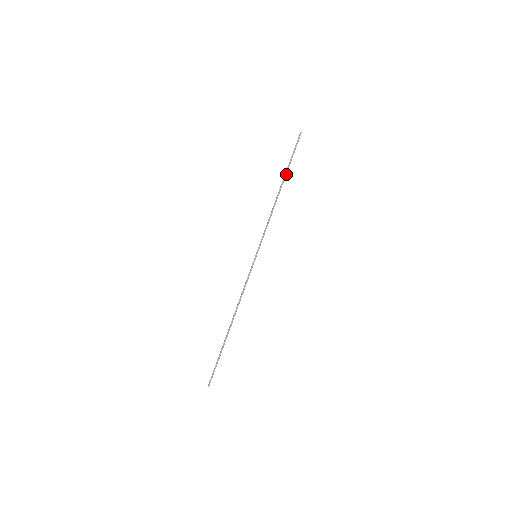
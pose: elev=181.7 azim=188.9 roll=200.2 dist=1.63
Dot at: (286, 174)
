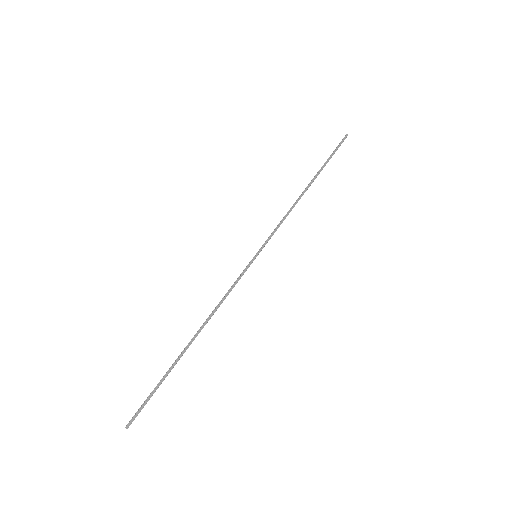
Dot at: (319, 172)
